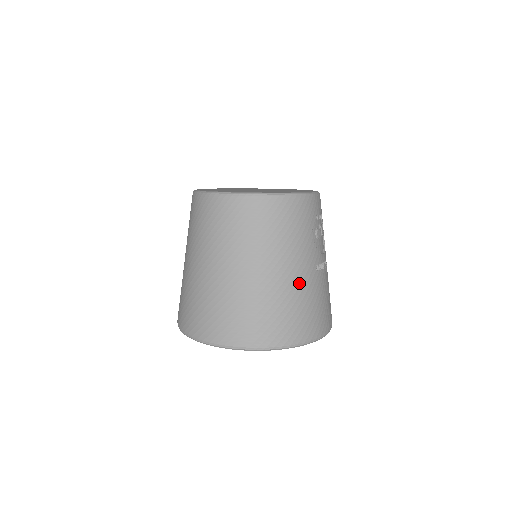
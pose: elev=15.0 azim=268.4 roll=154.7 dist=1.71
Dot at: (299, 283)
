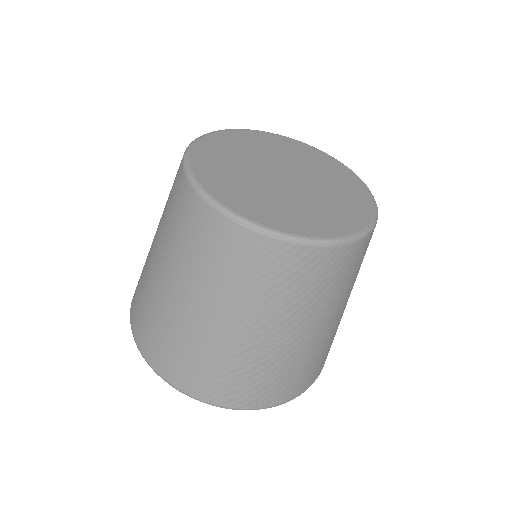
Dot at: occluded
